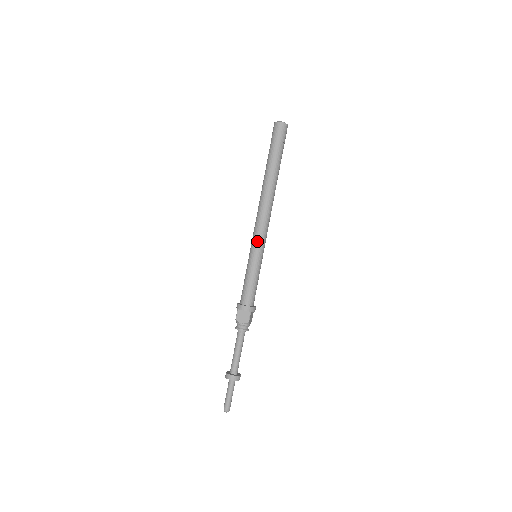
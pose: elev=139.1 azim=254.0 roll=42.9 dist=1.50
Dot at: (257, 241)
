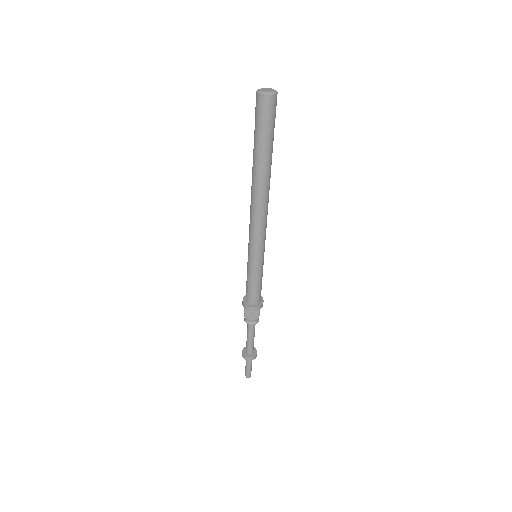
Dot at: (256, 247)
